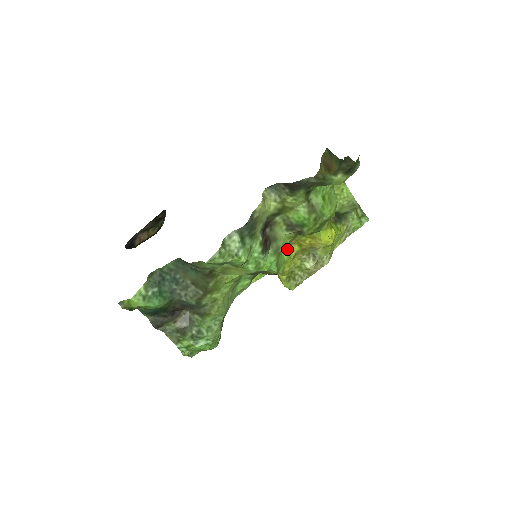
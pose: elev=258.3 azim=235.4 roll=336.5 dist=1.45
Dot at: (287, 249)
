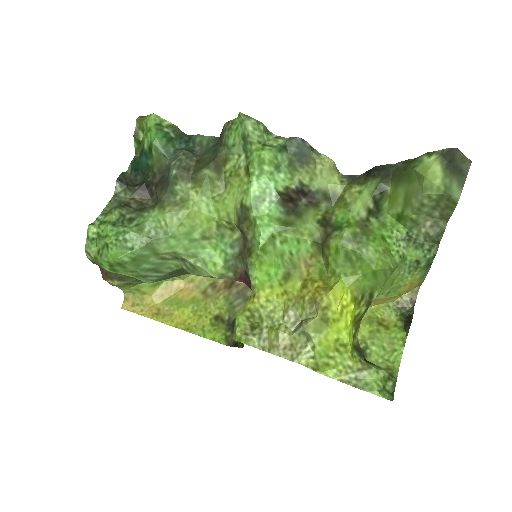
Dot at: (289, 274)
